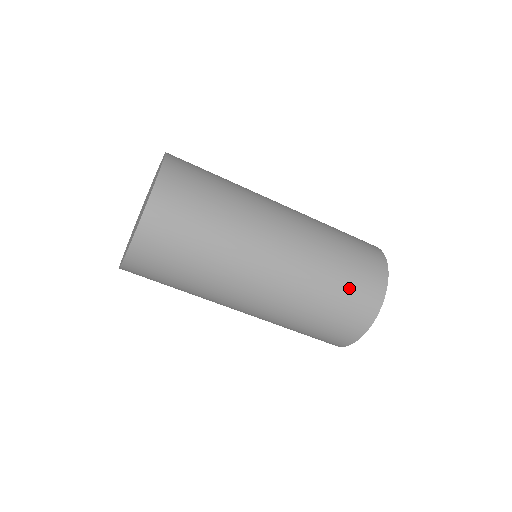
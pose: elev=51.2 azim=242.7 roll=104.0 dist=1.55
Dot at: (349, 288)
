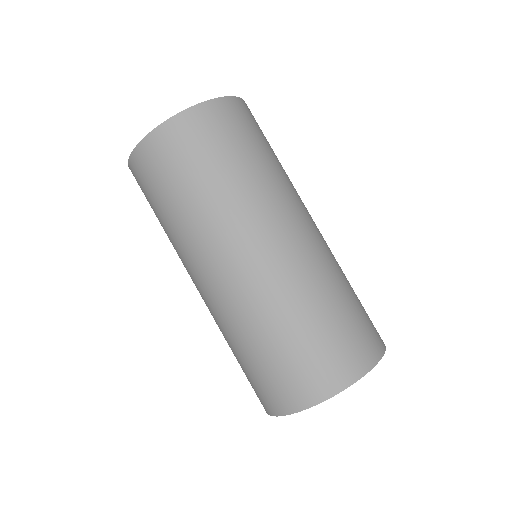
Dot at: (290, 357)
